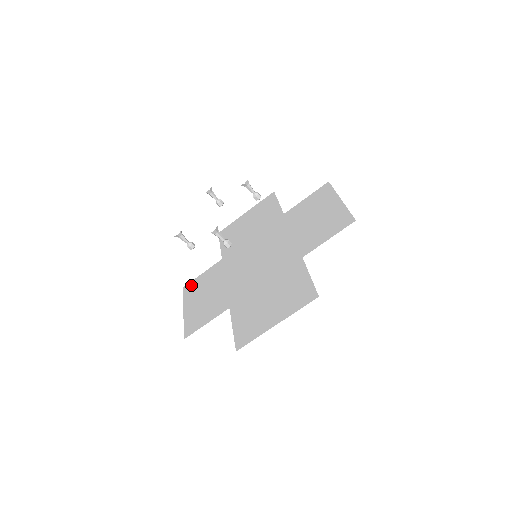
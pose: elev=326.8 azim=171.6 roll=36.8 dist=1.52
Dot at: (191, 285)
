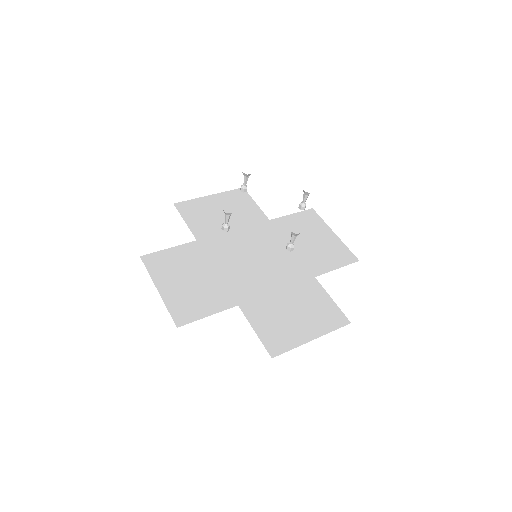
Dot at: (156, 258)
